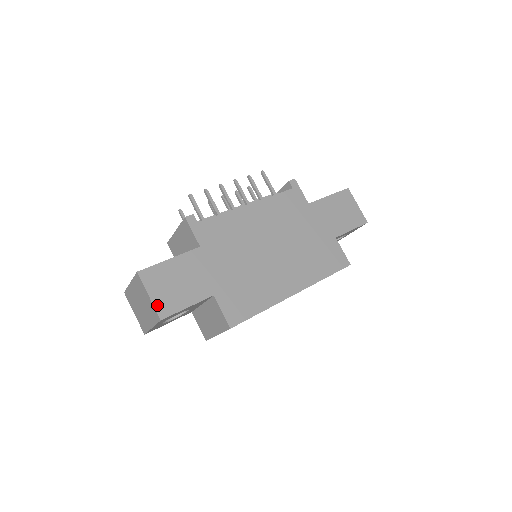
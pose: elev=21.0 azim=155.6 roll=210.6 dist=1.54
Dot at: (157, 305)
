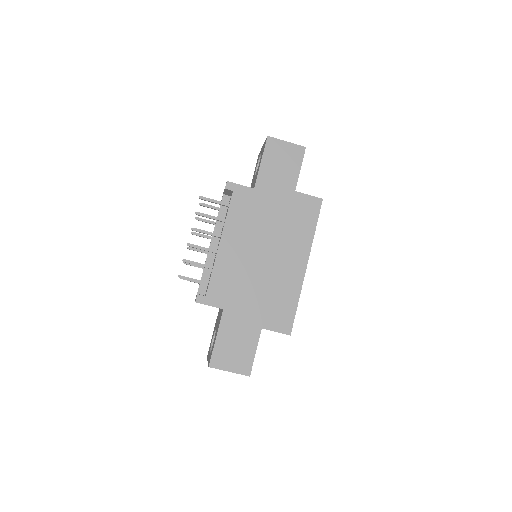
Dot at: (239, 371)
